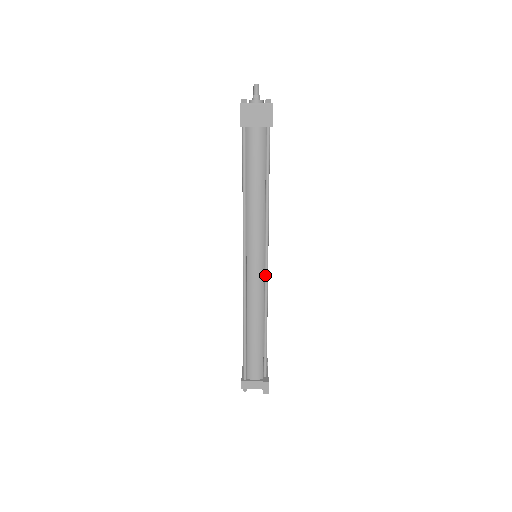
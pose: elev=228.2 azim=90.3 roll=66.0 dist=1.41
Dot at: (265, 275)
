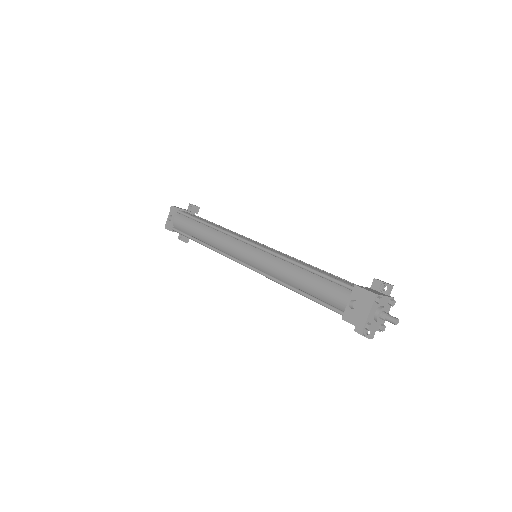
Dot at: occluded
